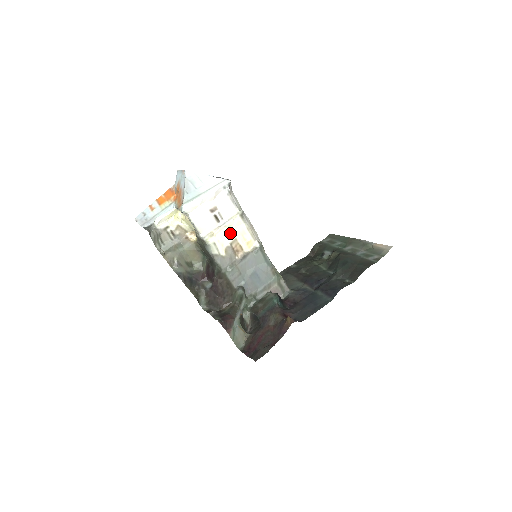
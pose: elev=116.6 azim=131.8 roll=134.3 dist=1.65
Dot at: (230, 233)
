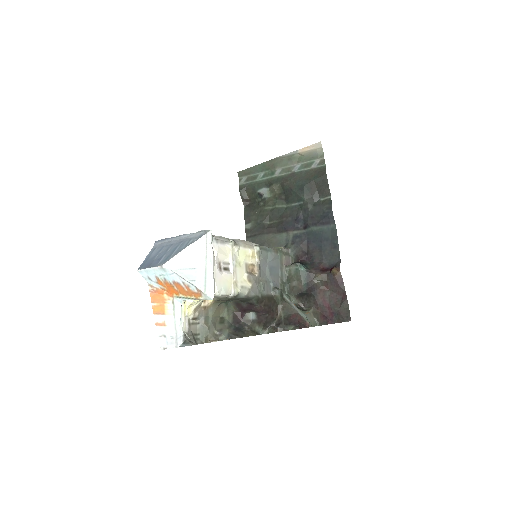
Dot at: (241, 266)
